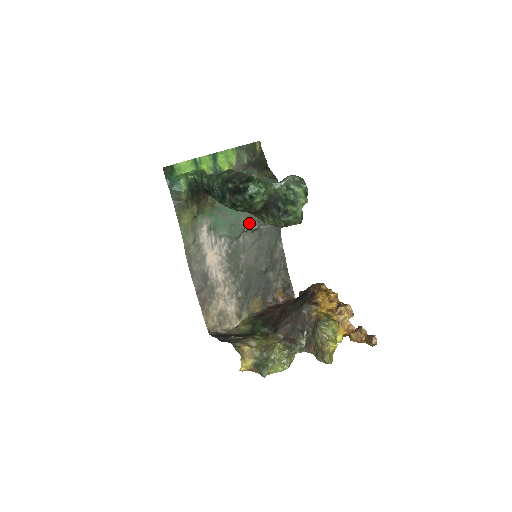
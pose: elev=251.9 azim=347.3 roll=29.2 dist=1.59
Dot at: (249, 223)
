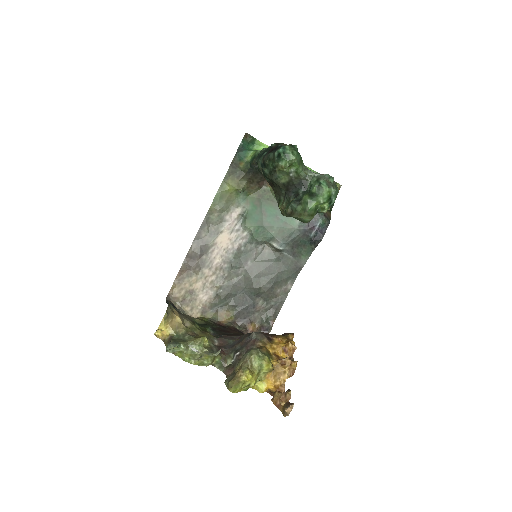
Dot at: (277, 237)
